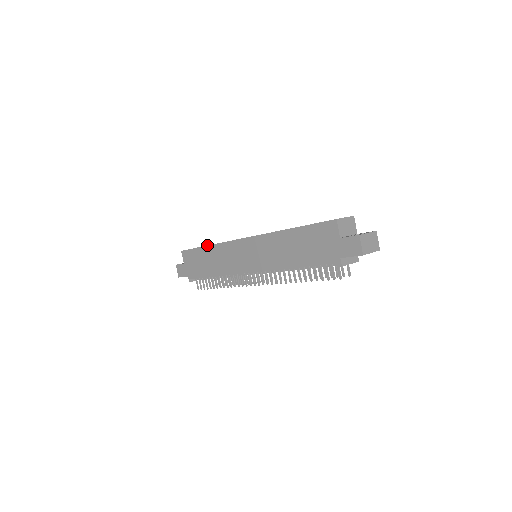
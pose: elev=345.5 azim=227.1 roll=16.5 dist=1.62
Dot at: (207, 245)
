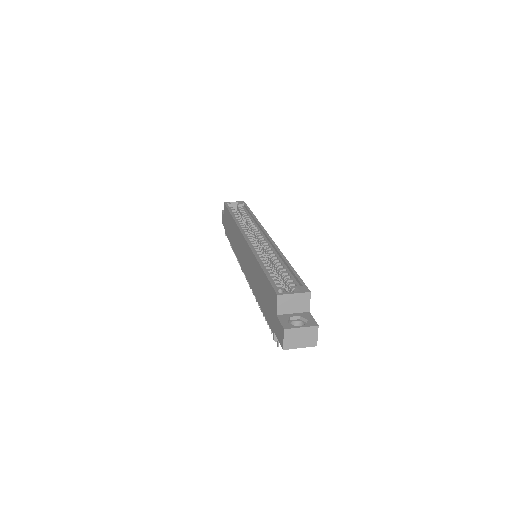
Dot at: (232, 216)
